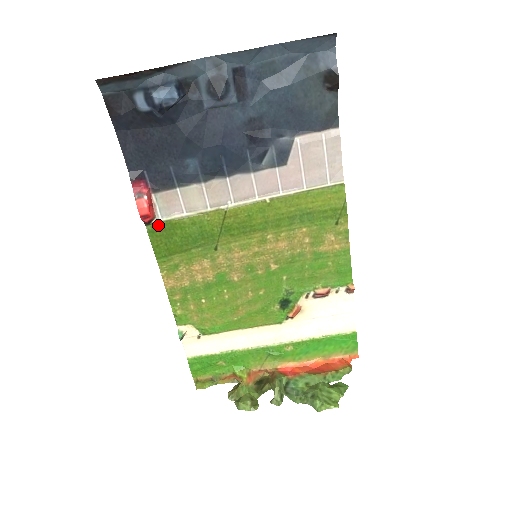
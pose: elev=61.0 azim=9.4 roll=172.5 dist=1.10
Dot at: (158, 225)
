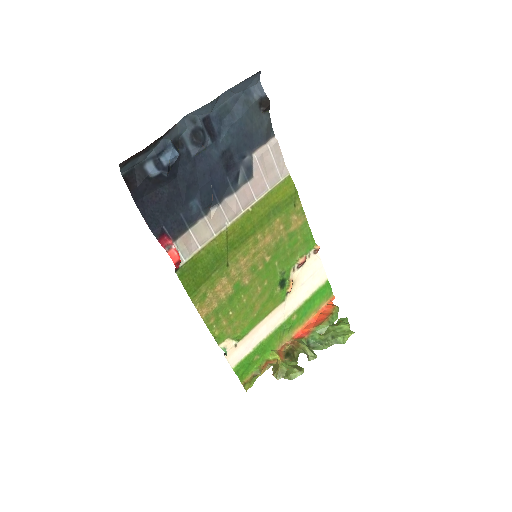
Dot at: (184, 267)
